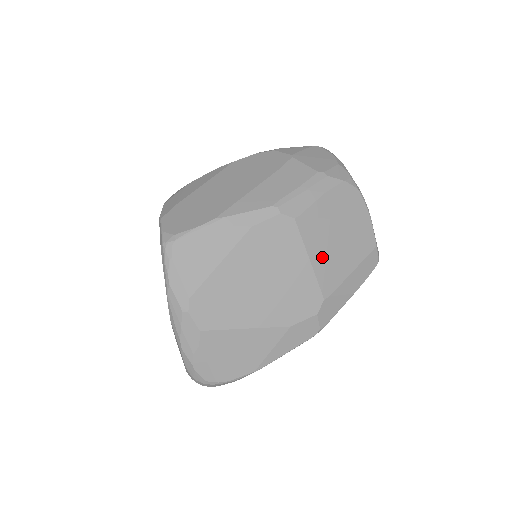
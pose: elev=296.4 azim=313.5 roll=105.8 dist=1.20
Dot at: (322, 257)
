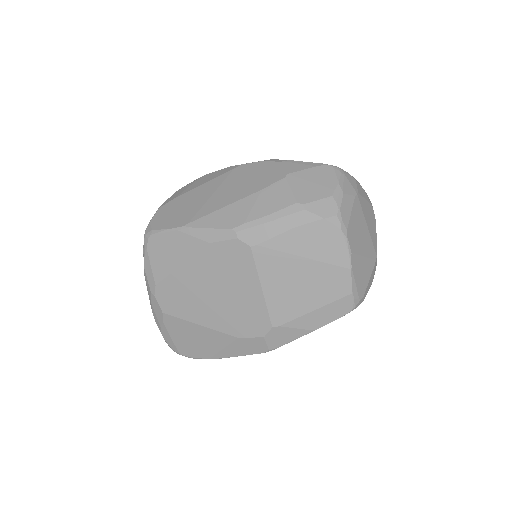
Dot at: (277, 289)
